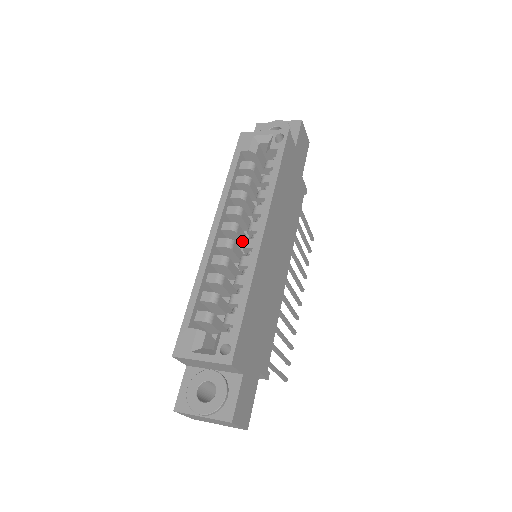
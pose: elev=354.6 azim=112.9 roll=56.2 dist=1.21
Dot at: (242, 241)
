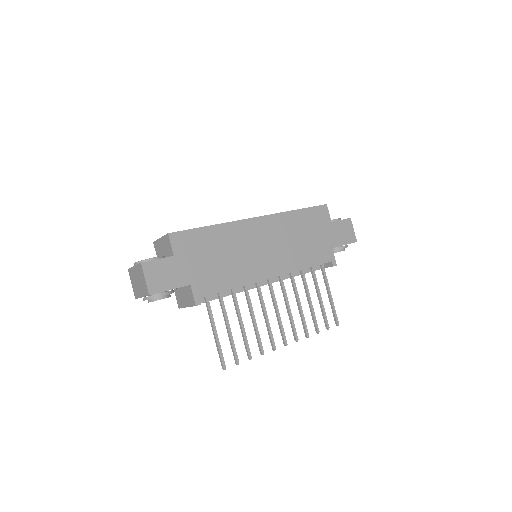
Dot at: occluded
